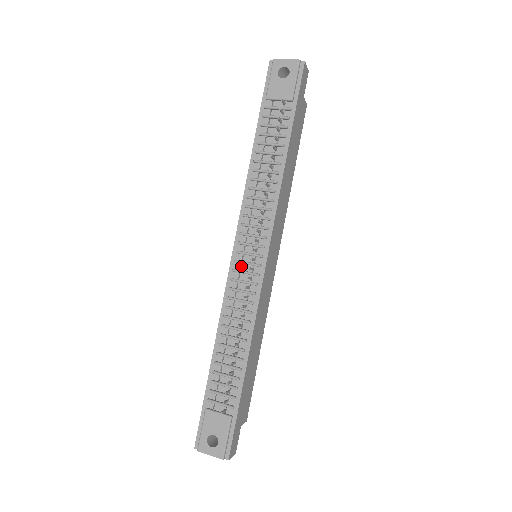
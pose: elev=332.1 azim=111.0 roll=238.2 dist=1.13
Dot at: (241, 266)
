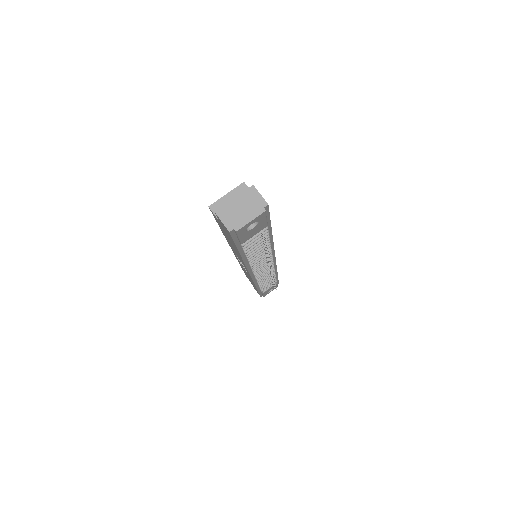
Dot at: occluded
